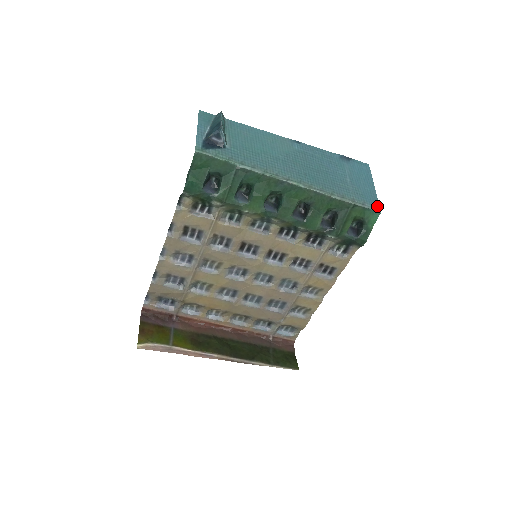
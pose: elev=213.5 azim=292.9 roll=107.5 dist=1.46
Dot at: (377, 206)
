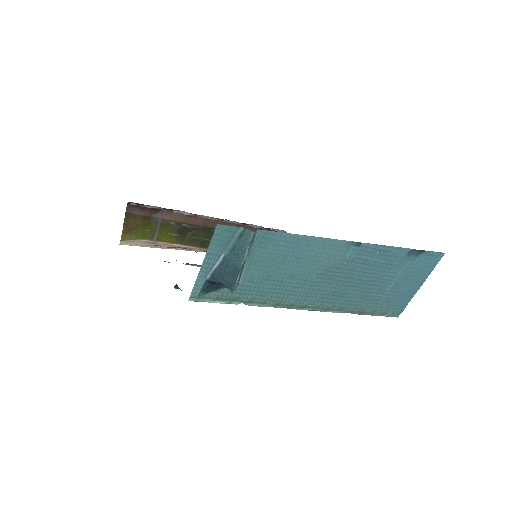
Dot at: (400, 312)
